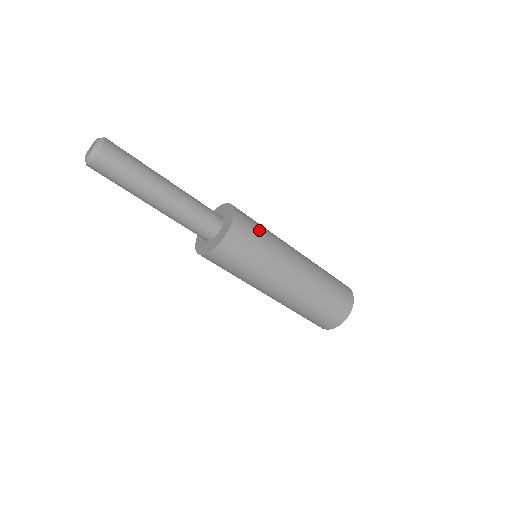
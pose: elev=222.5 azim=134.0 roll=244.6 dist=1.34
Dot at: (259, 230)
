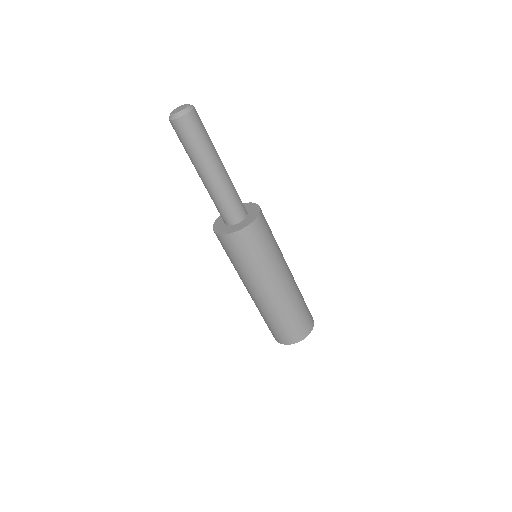
Dot at: (268, 240)
